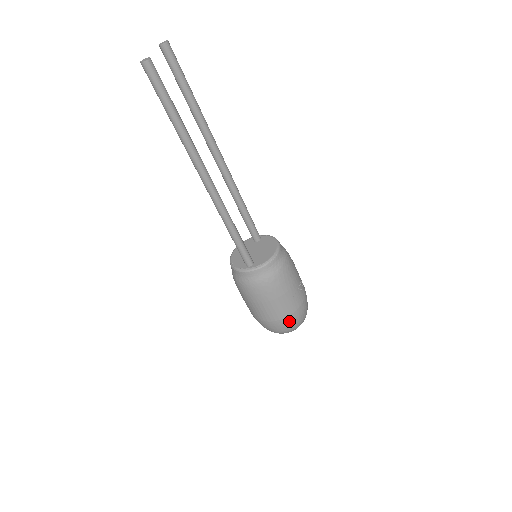
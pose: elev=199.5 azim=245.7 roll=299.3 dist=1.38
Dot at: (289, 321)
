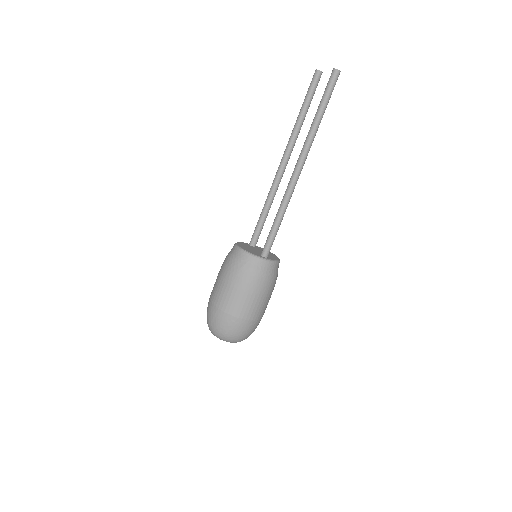
Dot at: (254, 326)
